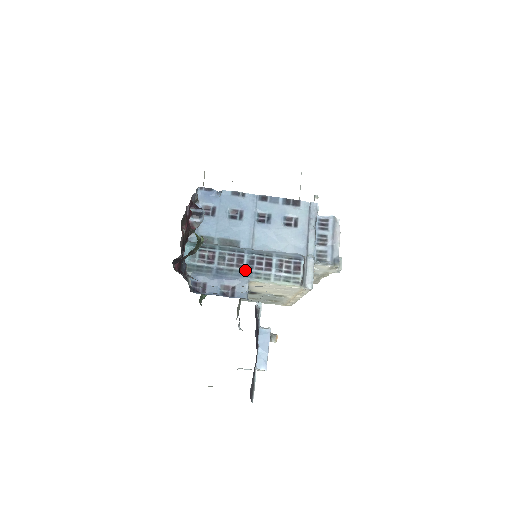
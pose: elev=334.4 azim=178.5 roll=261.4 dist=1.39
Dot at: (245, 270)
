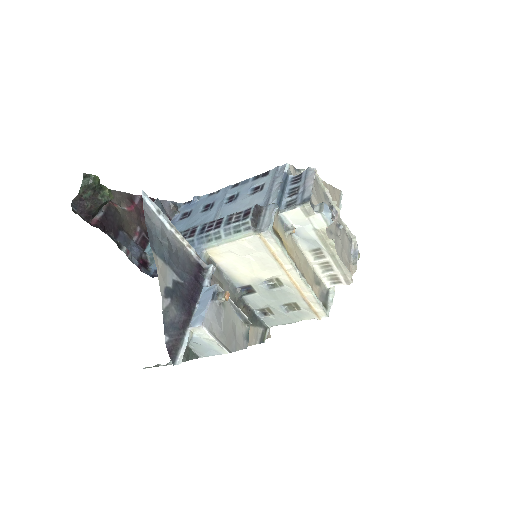
Dot at: (196, 237)
